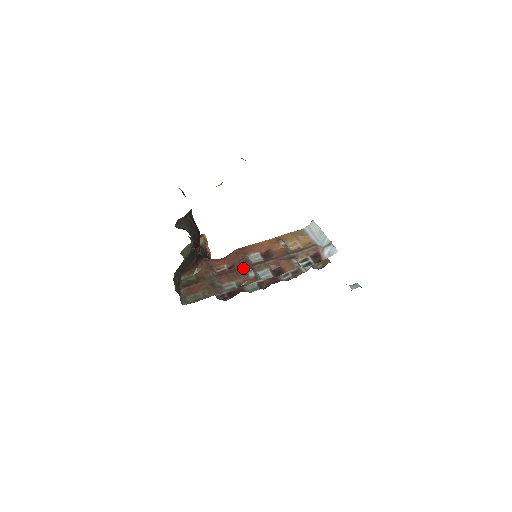
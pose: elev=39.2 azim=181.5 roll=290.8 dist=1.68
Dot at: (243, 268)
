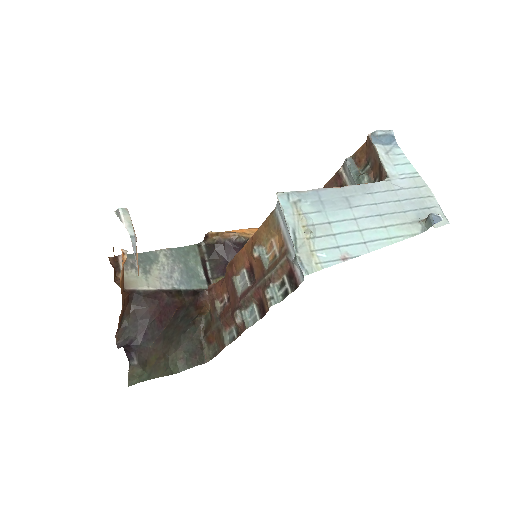
Dot at: (233, 305)
